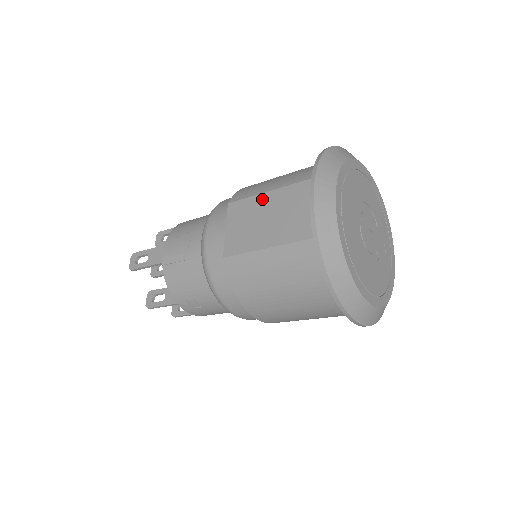
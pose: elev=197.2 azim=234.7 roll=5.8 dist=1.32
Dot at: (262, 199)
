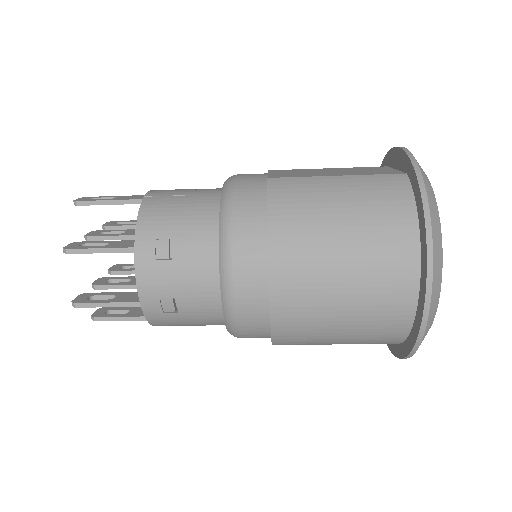
Dot at: (318, 169)
